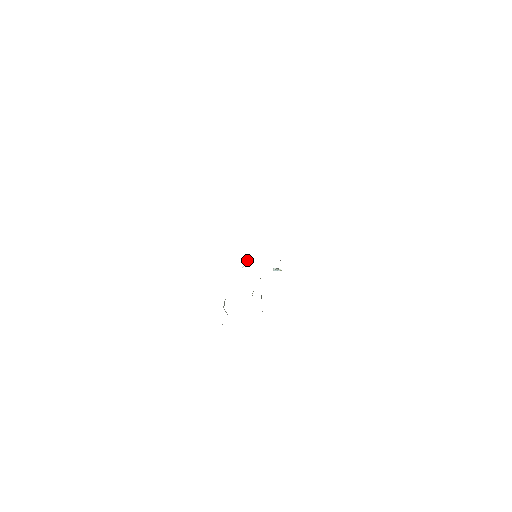
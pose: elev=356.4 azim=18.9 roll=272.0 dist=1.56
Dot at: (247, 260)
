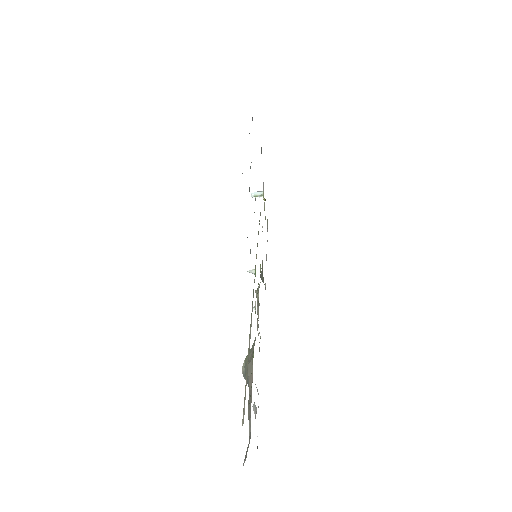
Dot at: (247, 271)
